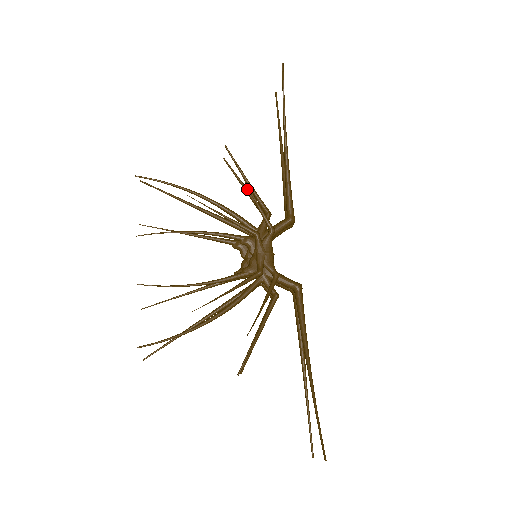
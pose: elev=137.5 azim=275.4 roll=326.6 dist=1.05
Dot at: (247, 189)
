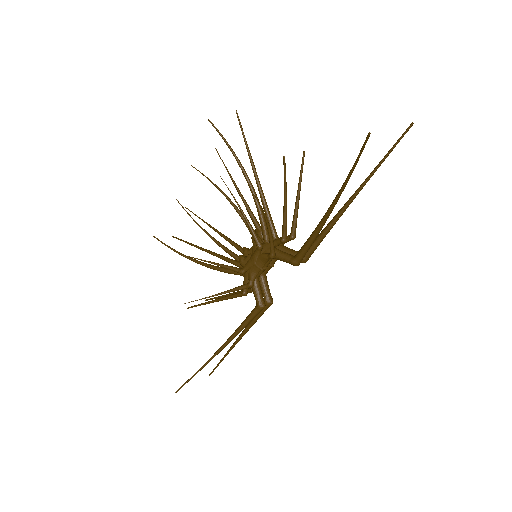
Dot at: (298, 199)
